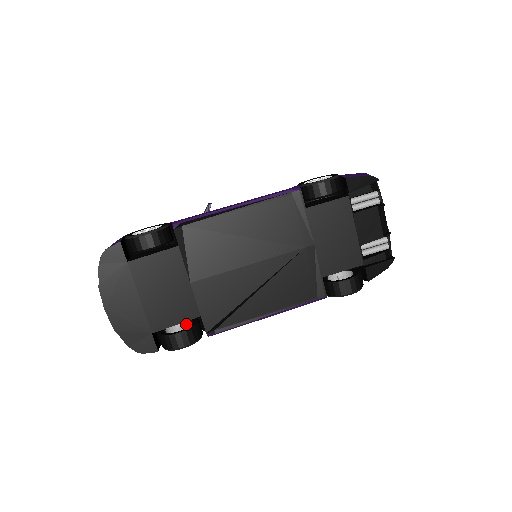
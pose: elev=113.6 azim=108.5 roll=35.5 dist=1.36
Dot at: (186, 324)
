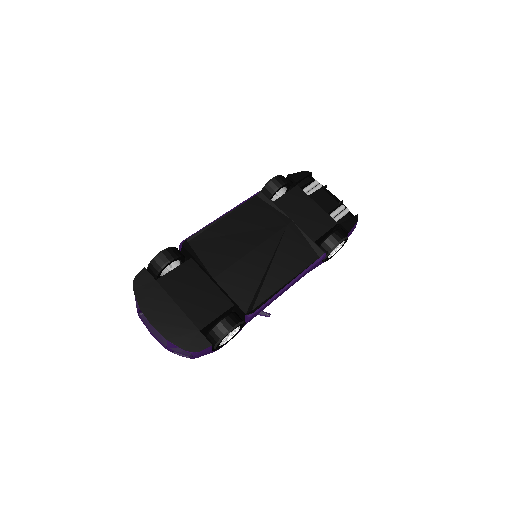
Dot at: occluded
